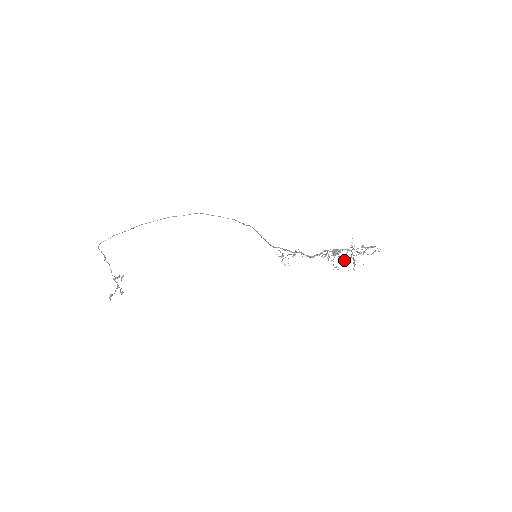
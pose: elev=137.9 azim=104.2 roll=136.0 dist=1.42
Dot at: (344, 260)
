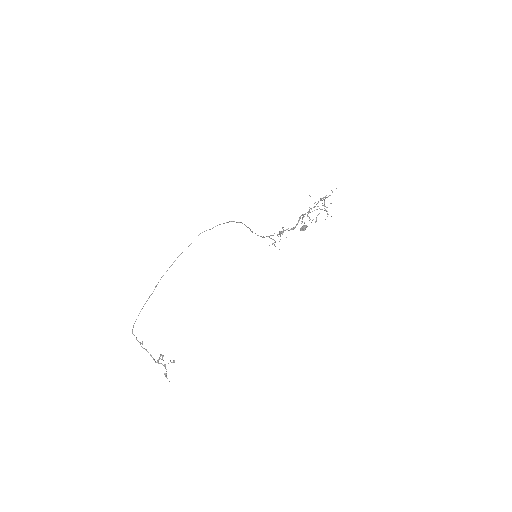
Dot at: occluded
